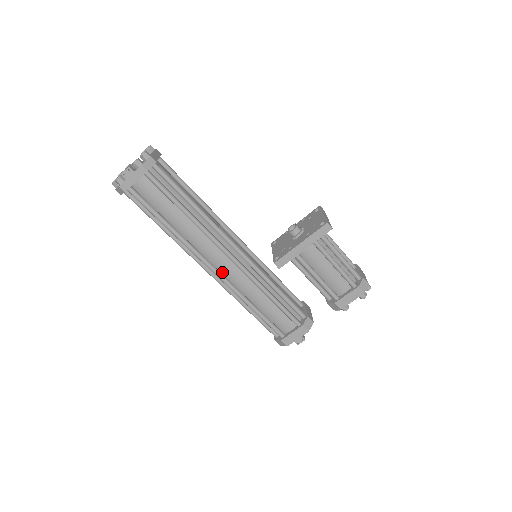
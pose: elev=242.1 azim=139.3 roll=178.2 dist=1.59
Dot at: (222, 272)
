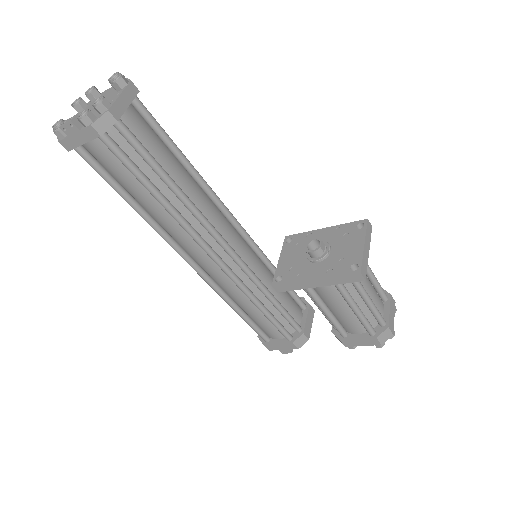
Dot at: (203, 268)
